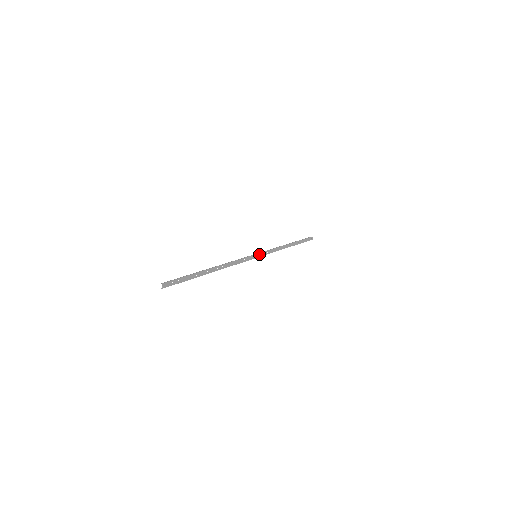
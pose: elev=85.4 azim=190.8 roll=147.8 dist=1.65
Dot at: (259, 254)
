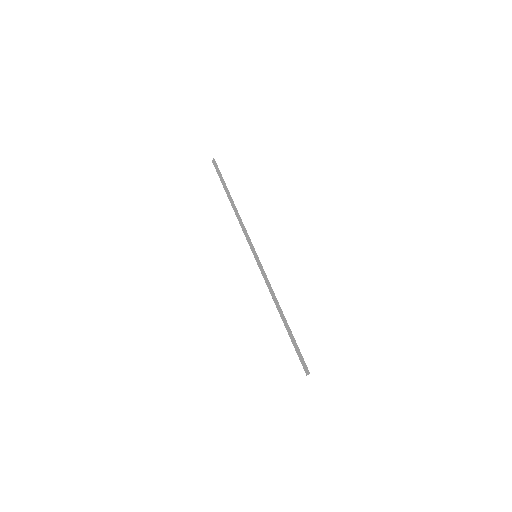
Dot at: (255, 251)
